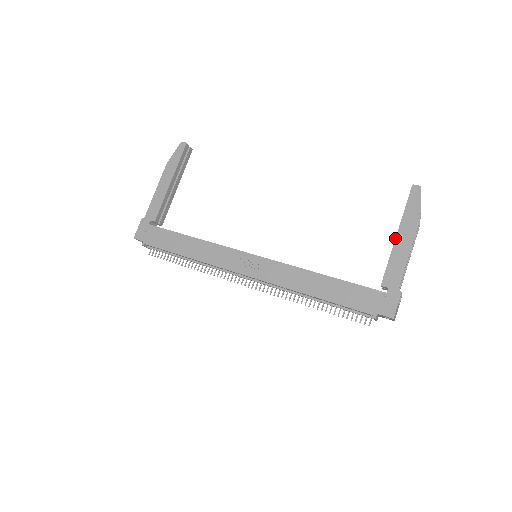
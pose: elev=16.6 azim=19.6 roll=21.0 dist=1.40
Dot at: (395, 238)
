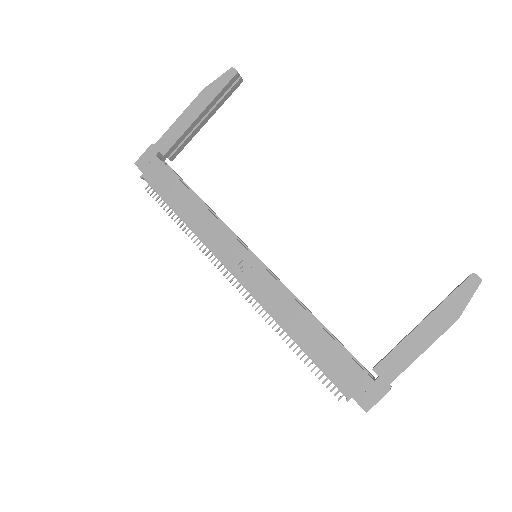
Dot at: (417, 325)
